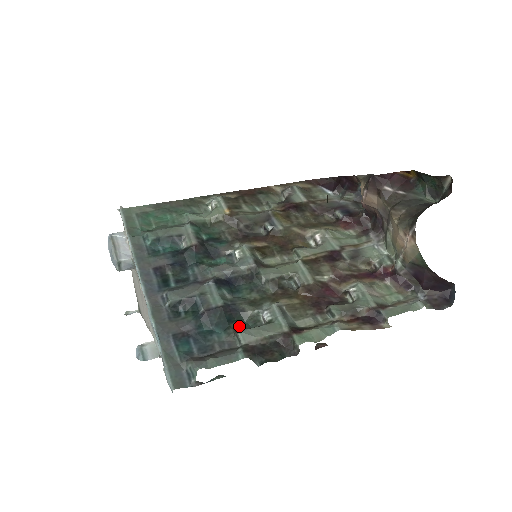
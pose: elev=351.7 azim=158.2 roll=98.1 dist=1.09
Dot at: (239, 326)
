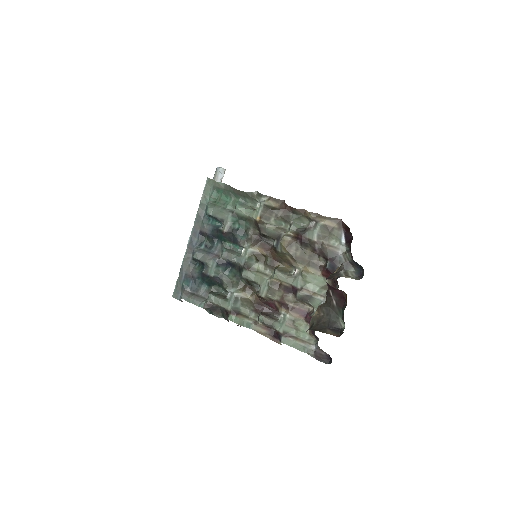
Dot at: (217, 289)
